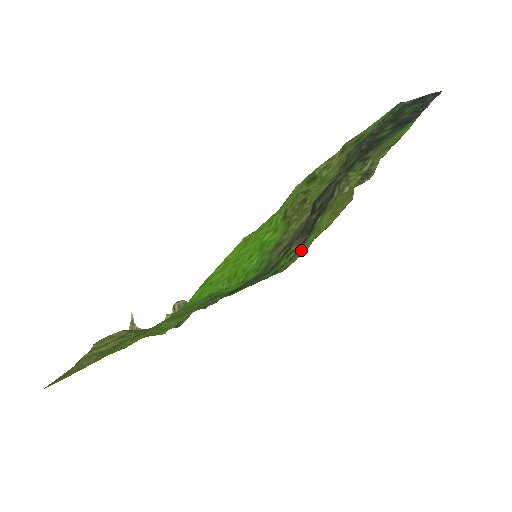
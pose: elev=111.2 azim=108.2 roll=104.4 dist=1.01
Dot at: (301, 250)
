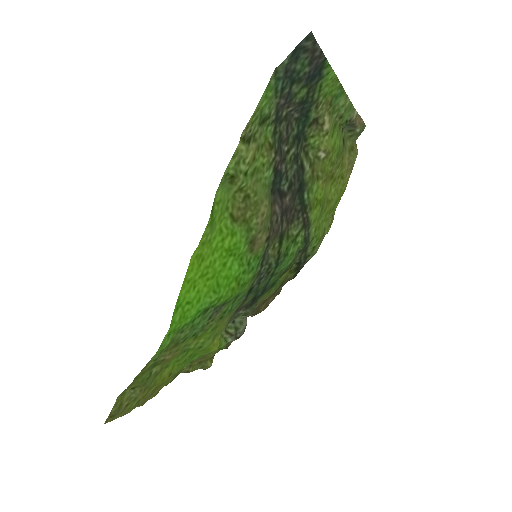
Dot at: (316, 228)
